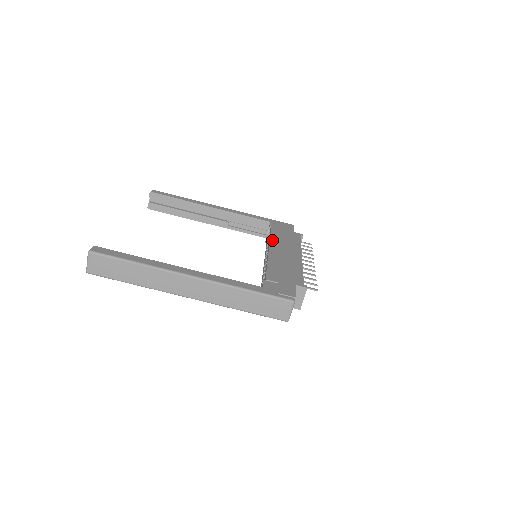
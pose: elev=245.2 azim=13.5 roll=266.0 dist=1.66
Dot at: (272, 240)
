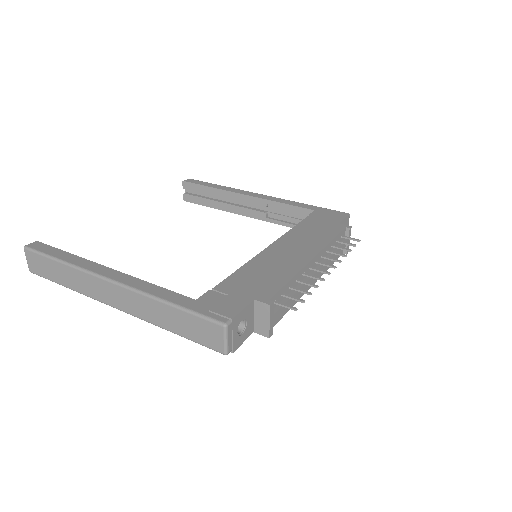
Dot at: (287, 234)
